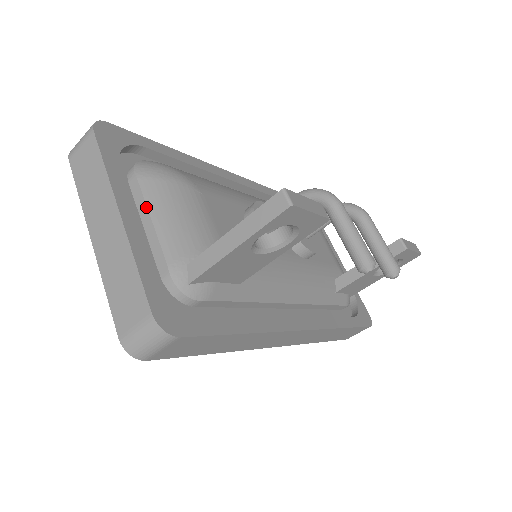
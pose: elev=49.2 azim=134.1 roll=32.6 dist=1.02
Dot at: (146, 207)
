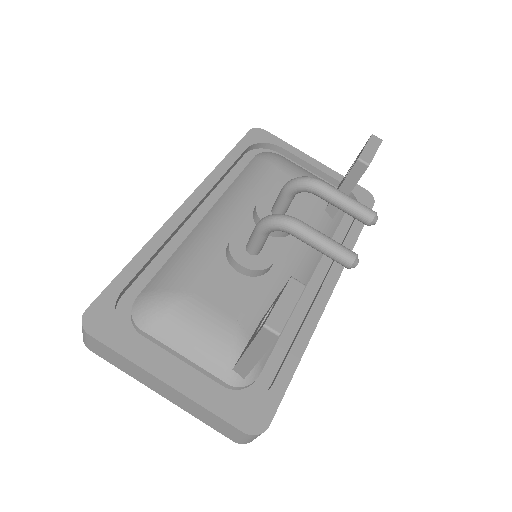
Dot at: (171, 350)
